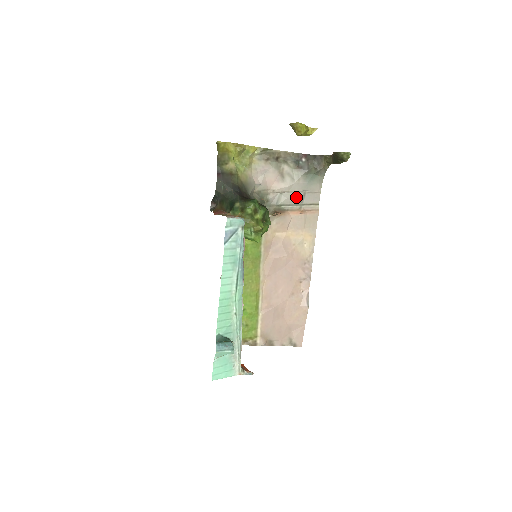
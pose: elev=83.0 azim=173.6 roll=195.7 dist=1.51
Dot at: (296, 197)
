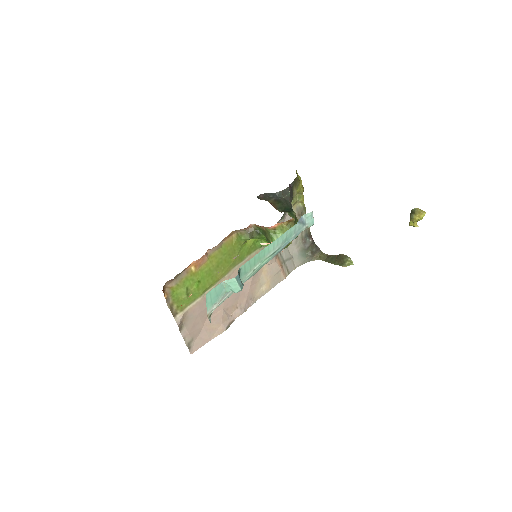
Dot at: (287, 254)
